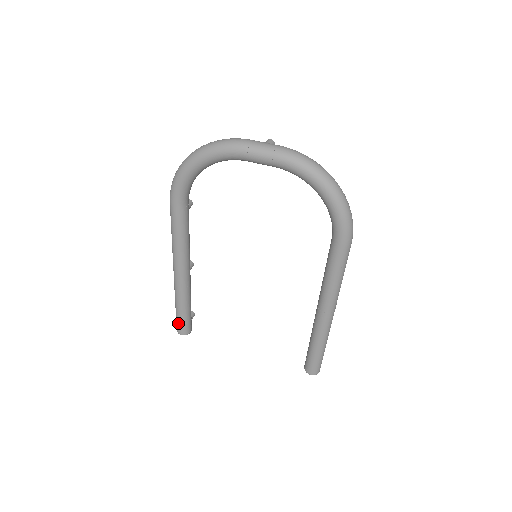
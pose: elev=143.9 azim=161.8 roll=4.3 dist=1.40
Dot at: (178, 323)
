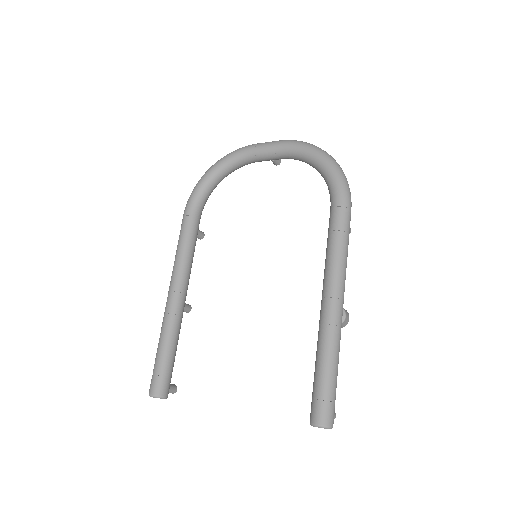
Dot at: (154, 374)
